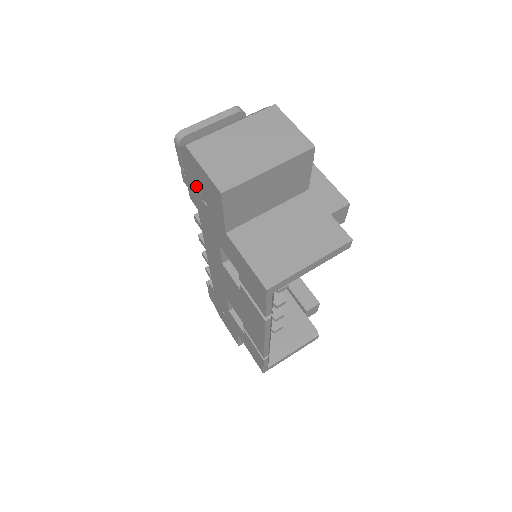
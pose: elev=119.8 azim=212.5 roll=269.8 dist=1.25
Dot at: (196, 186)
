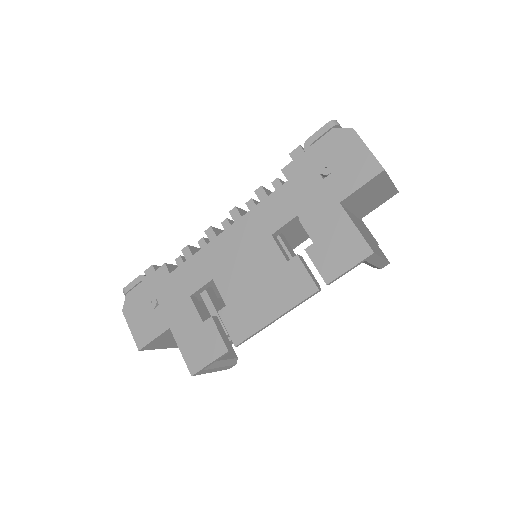
Dot at: (324, 160)
